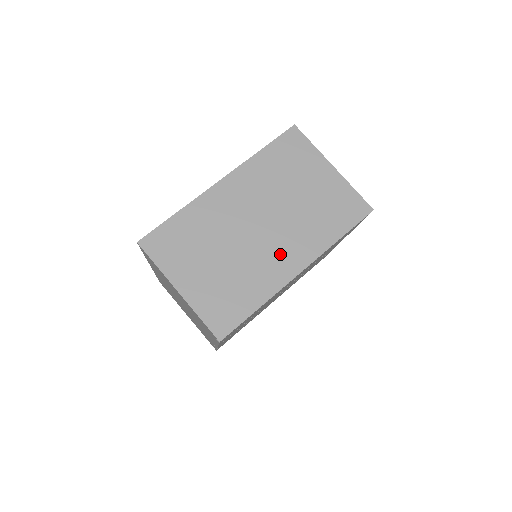
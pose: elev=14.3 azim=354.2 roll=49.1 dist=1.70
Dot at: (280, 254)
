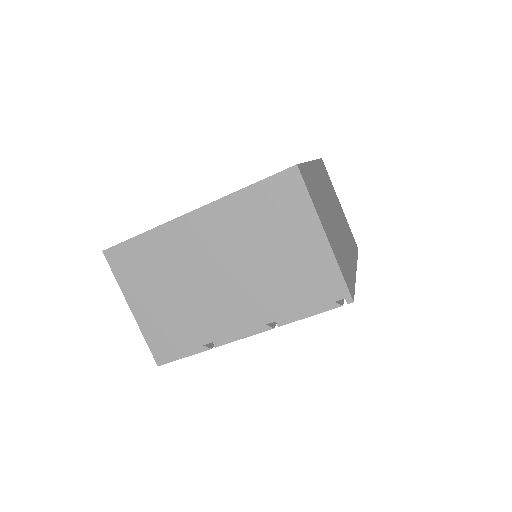
Dot at: (347, 247)
